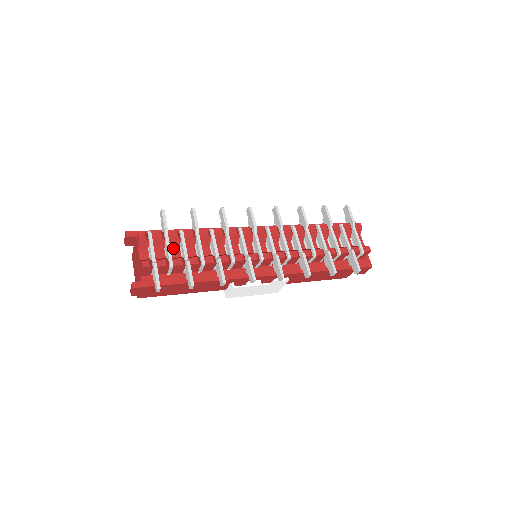
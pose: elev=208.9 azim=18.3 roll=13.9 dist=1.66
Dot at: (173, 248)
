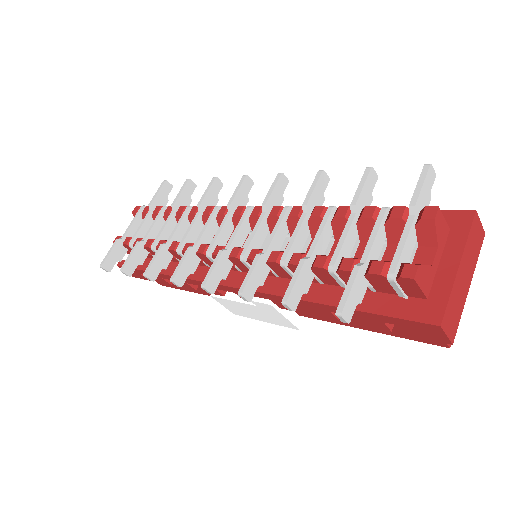
Dot at: occluded
